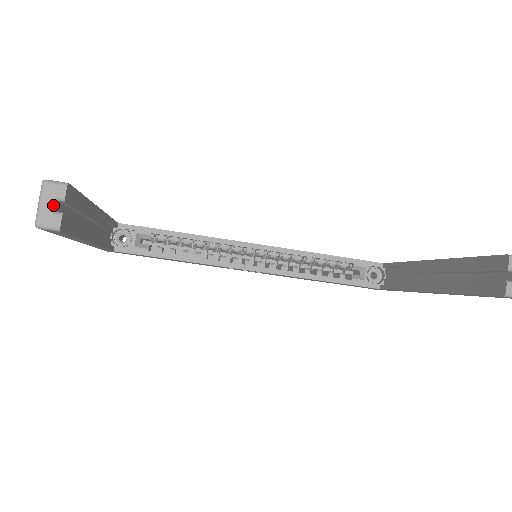
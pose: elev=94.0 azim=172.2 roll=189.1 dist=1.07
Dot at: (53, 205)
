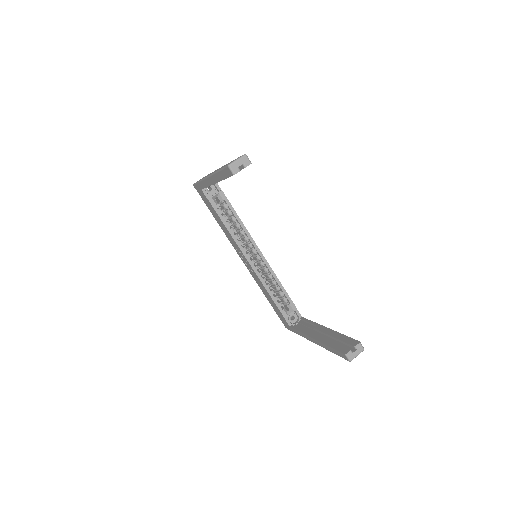
Dot at: (241, 165)
